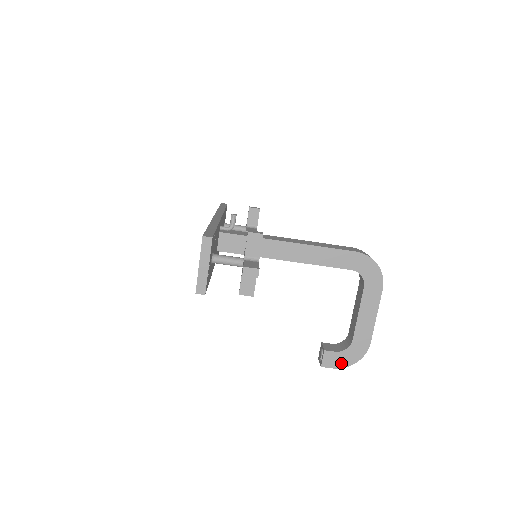
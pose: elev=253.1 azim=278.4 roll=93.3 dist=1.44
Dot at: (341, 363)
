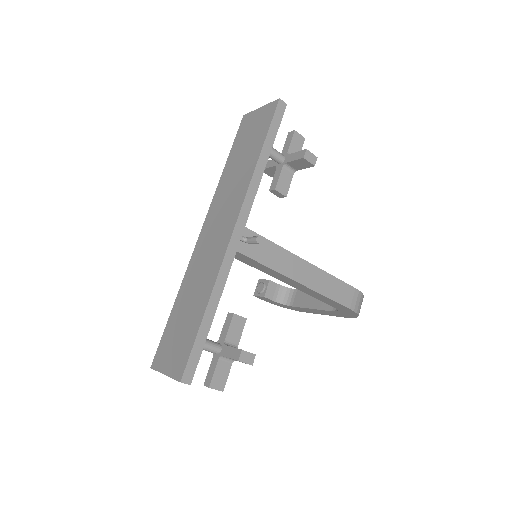
Dot at: (271, 302)
